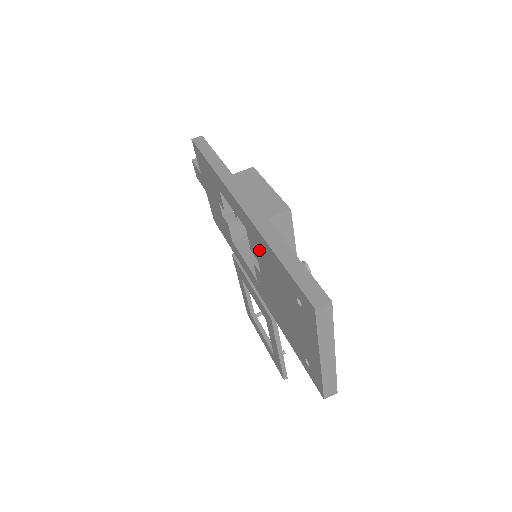
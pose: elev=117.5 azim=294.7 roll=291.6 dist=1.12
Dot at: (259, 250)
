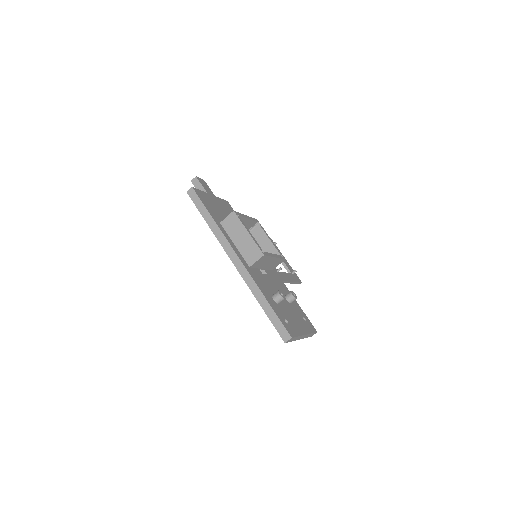
Dot at: occluded
